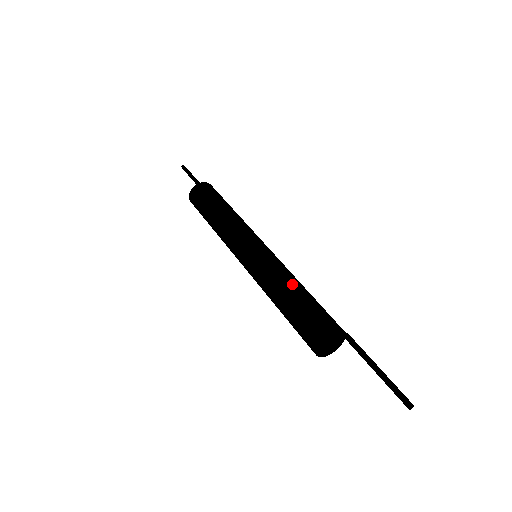
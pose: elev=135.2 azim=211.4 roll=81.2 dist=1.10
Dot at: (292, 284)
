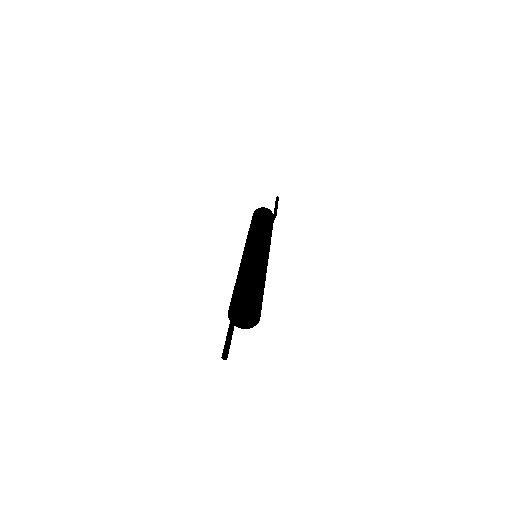
Dot at: (240, 273)
